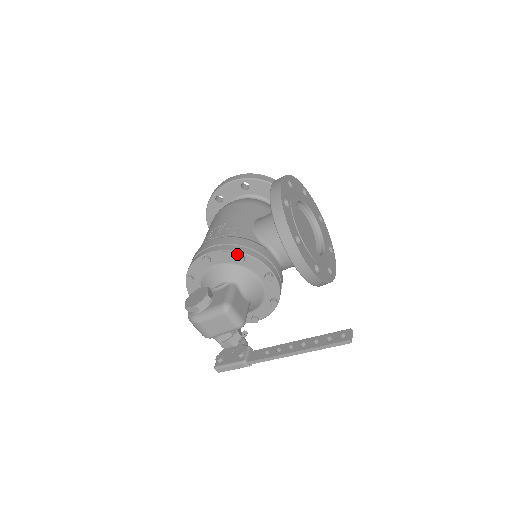
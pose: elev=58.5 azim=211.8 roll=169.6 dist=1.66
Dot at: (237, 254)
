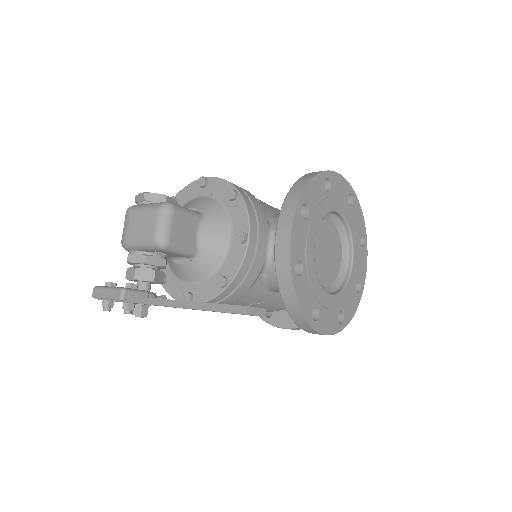
Dot at: (233, 190)
